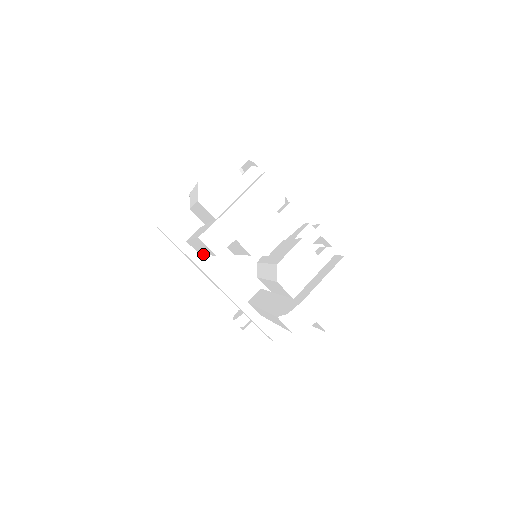
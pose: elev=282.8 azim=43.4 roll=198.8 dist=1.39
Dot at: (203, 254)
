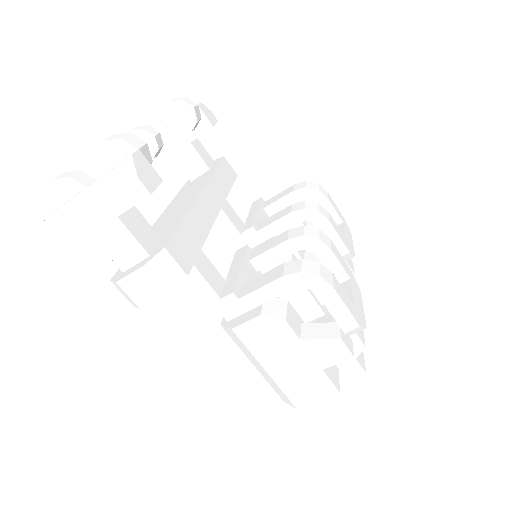
Dot at: occluded
